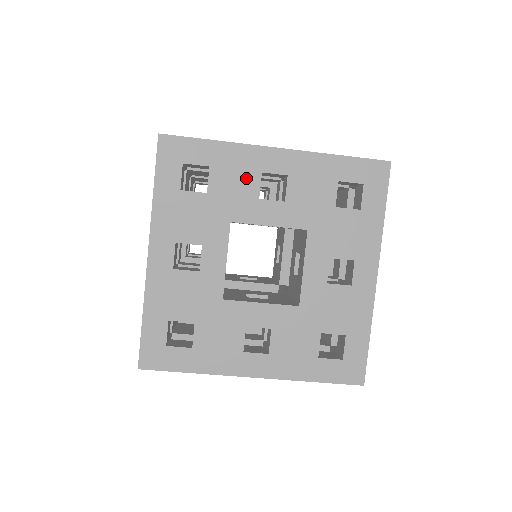
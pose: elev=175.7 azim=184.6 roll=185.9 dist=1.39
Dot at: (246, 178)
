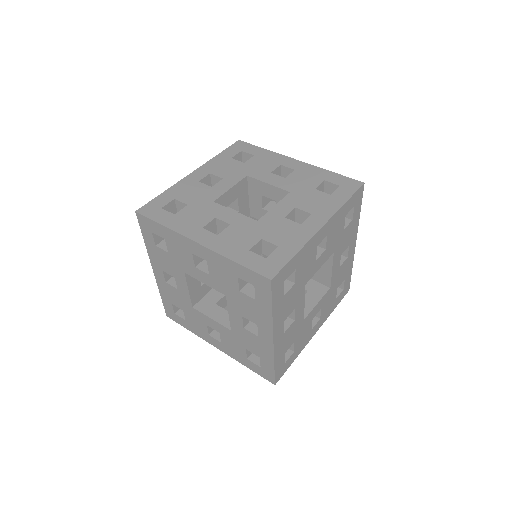
Dot at: (311, 257)
